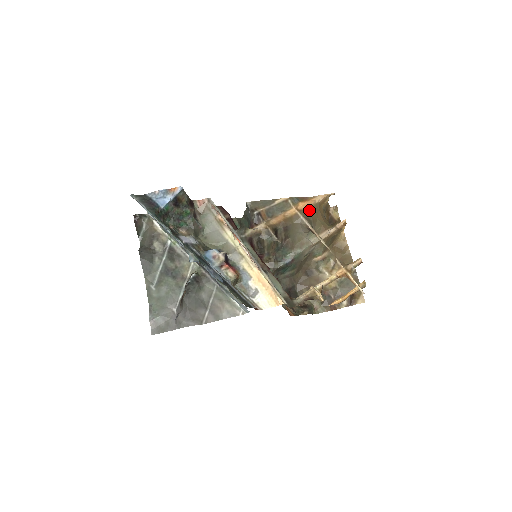
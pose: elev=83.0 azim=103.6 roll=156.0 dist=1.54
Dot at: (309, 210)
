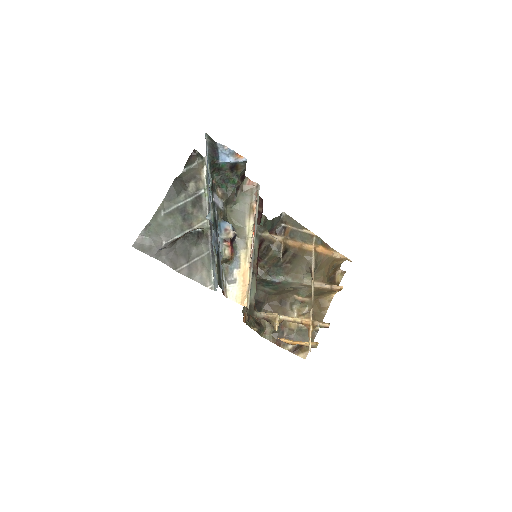
Dot at: (323, 257)
